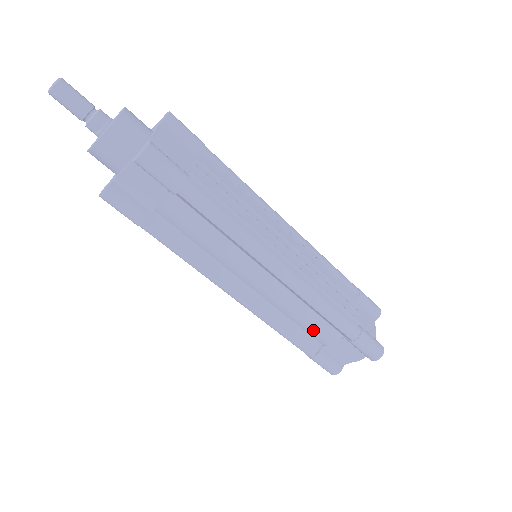
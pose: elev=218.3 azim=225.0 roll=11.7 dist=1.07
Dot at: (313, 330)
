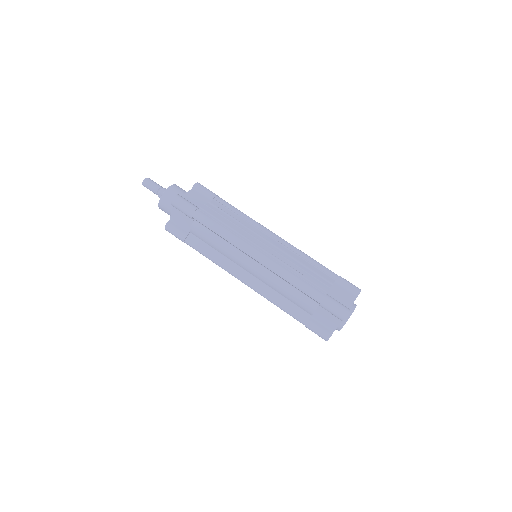
Dot at: (297, 301)
